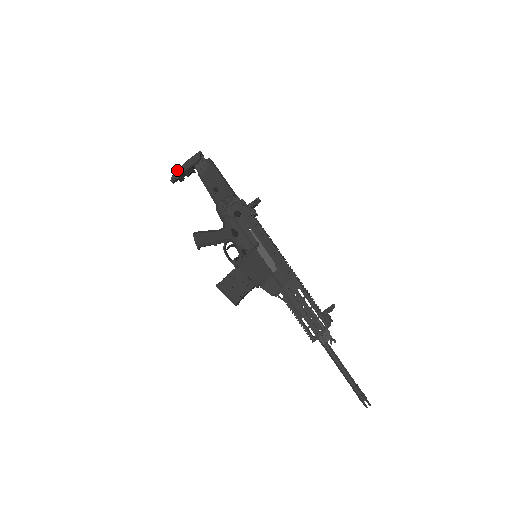
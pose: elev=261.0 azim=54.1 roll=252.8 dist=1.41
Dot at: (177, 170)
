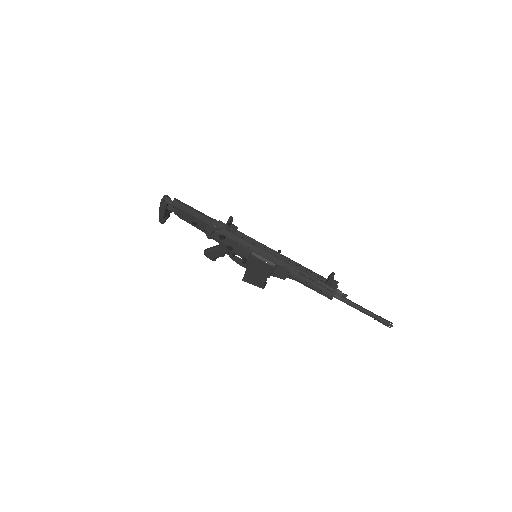
Dot at: (159, 217)
